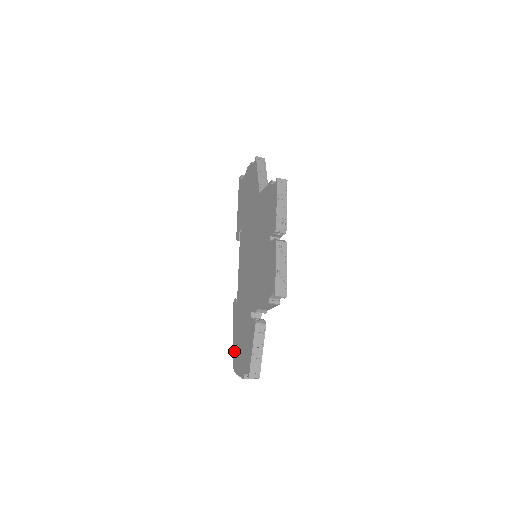
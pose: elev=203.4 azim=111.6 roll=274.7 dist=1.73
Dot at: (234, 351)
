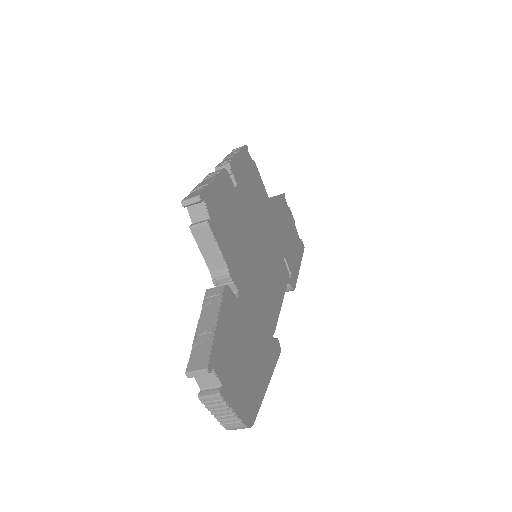
Dot at: occluded
